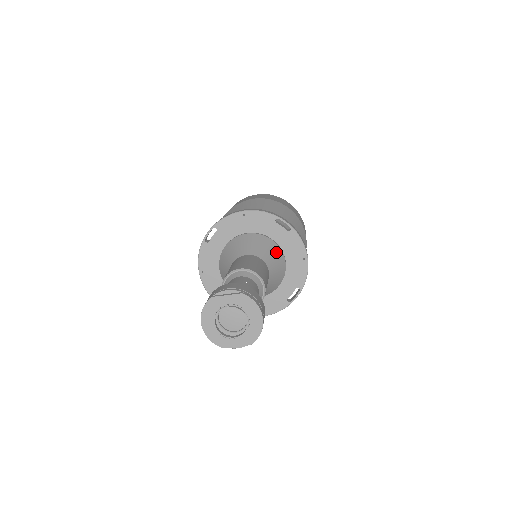
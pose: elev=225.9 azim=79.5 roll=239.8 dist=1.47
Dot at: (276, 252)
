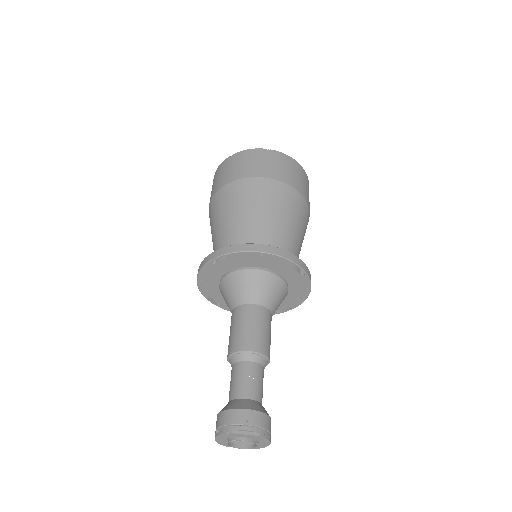
Dot at: (283, 292)
